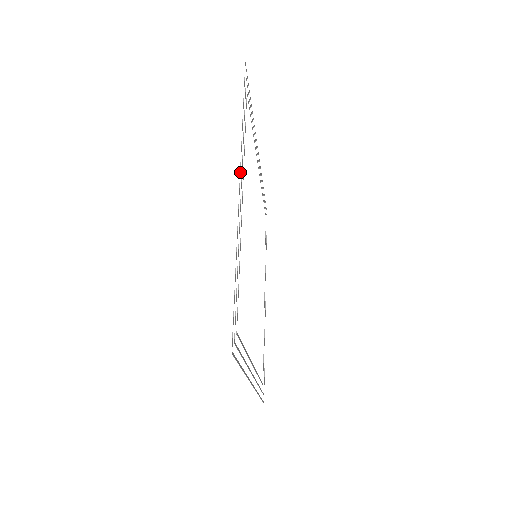
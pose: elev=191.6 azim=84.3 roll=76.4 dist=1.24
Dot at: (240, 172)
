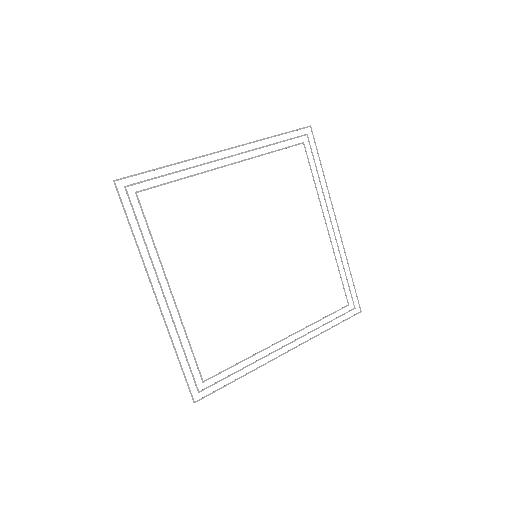
Dot at: (232, 148)
